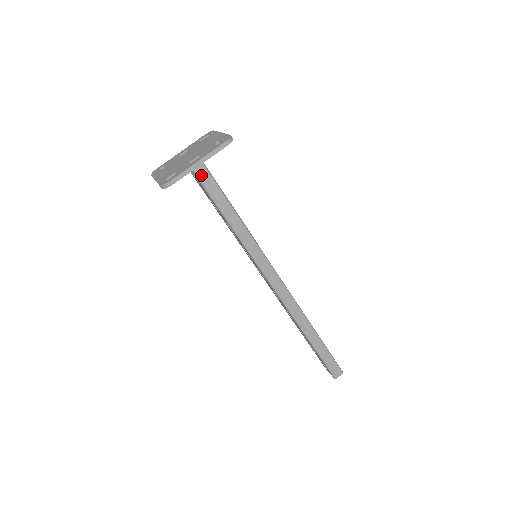
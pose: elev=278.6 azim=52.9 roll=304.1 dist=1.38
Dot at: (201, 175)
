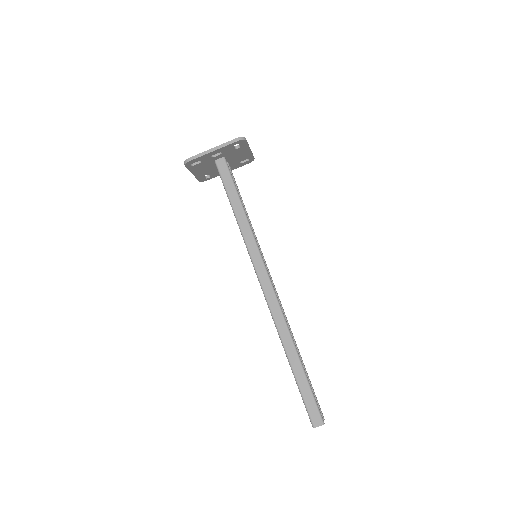
Dot at: (222, 170)
